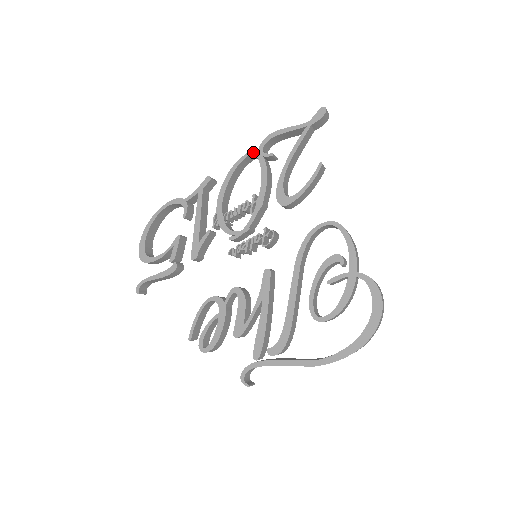
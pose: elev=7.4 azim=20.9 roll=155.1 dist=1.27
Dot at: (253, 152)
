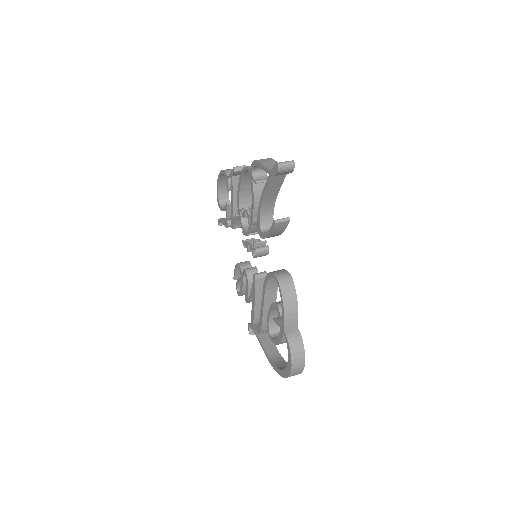
Dot at: (248, 169)
